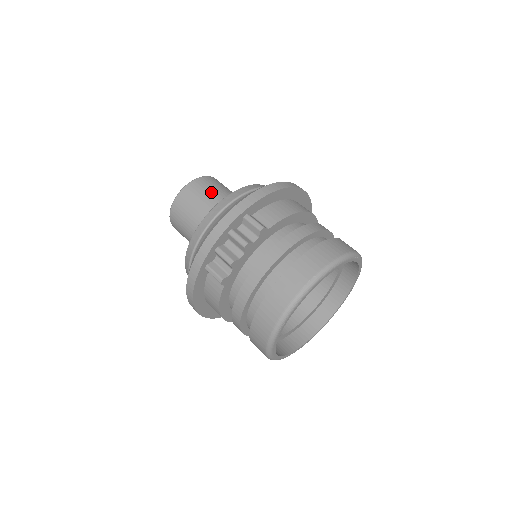
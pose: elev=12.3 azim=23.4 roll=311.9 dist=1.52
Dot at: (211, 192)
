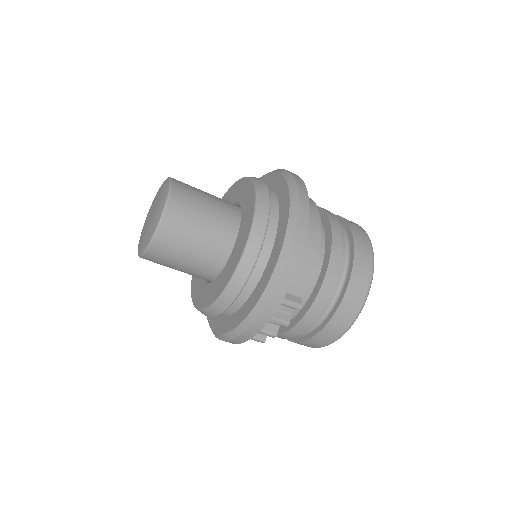
Dot at: (192, 234)
